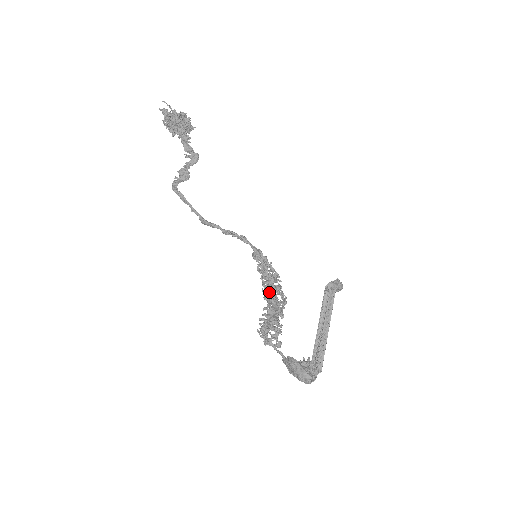
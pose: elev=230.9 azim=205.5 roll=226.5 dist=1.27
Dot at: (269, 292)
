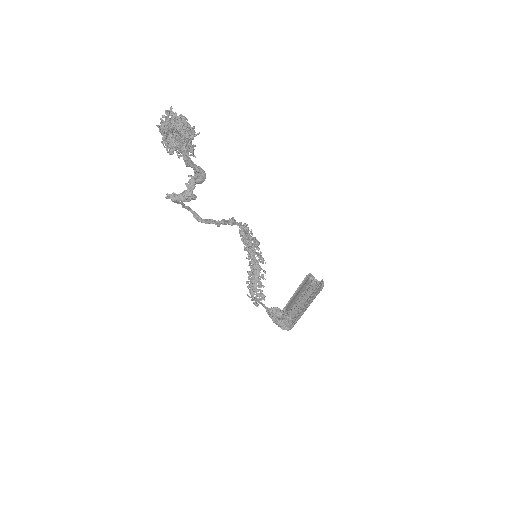
Dot at: (252, 259)
